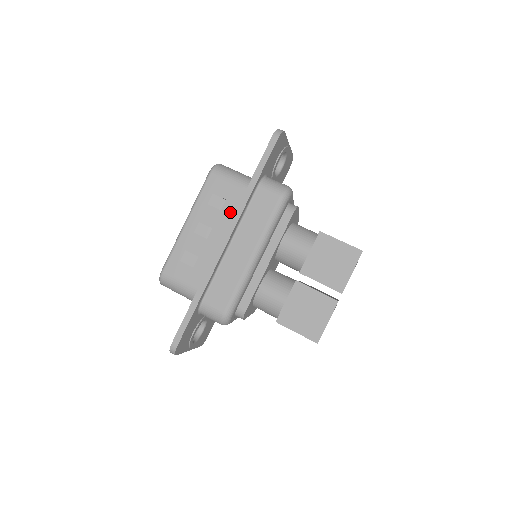
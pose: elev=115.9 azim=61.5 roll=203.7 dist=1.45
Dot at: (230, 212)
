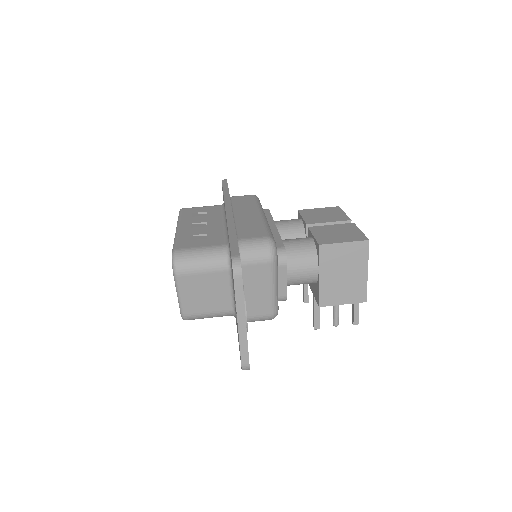
Dot at: (216, 214)
